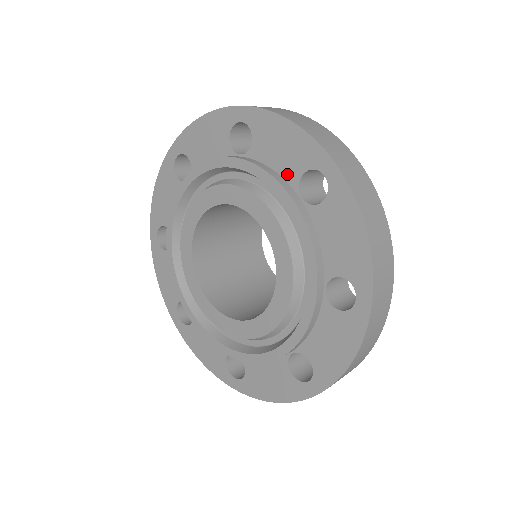
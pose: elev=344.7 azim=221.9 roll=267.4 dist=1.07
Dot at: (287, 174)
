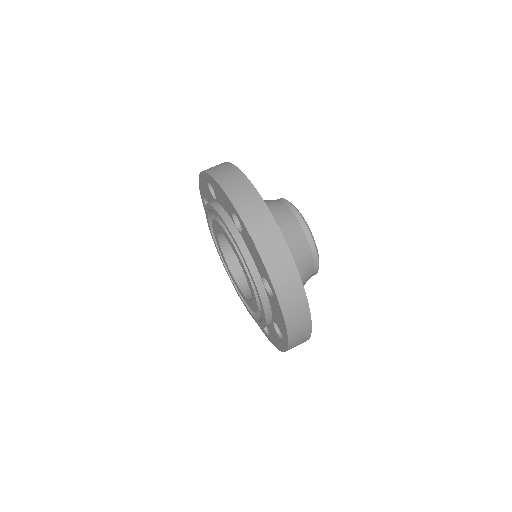
Dot at: (257, 267)
